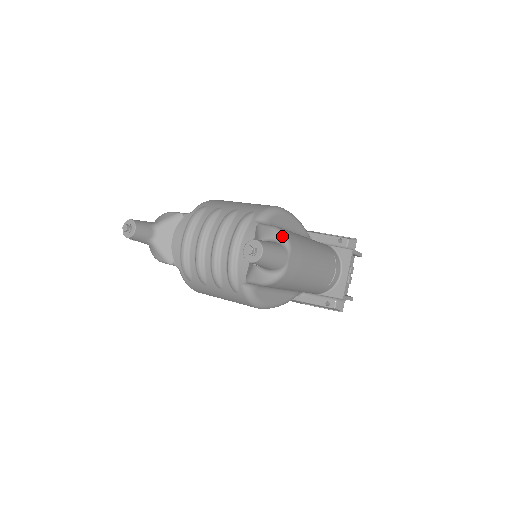
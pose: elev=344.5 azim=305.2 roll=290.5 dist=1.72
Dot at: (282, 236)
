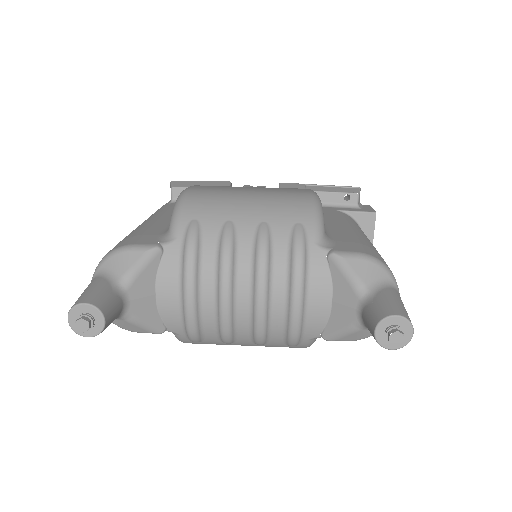
Dot at: (384, 270)
